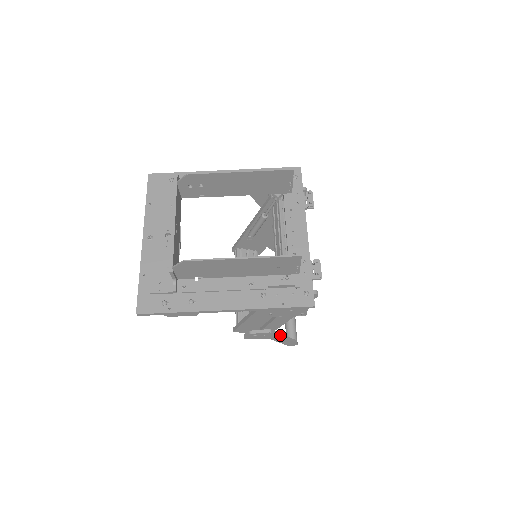
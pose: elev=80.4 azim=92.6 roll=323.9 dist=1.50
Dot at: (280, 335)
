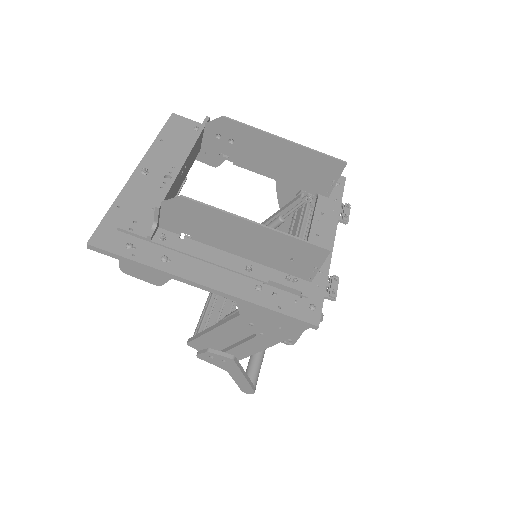
Dot at: (241, 369)
